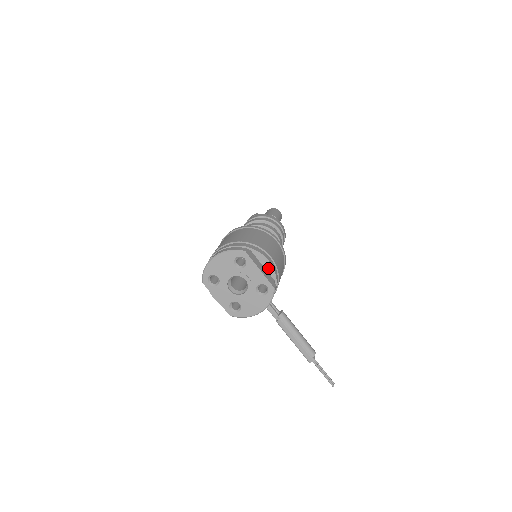
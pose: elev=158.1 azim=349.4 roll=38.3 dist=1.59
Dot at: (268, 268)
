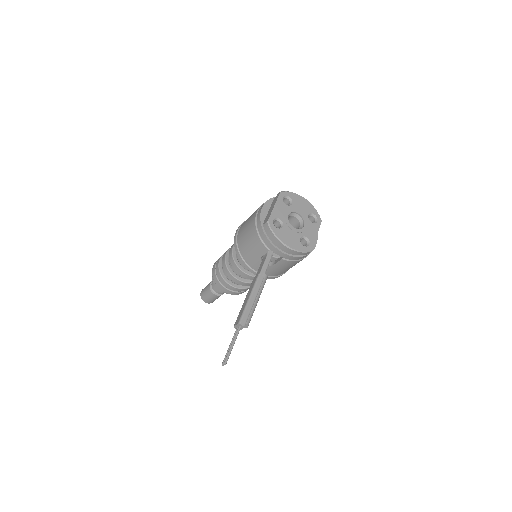
Dot at: occluded
